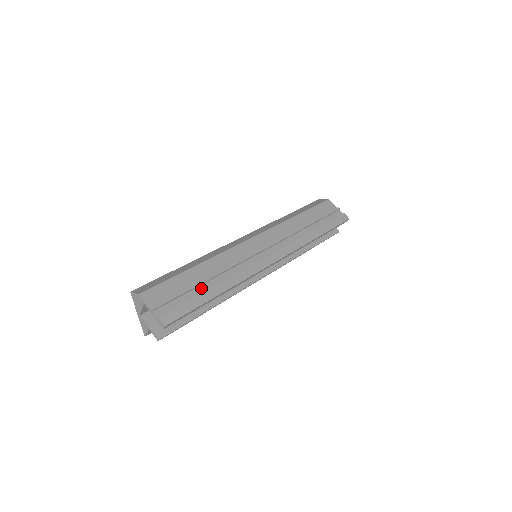
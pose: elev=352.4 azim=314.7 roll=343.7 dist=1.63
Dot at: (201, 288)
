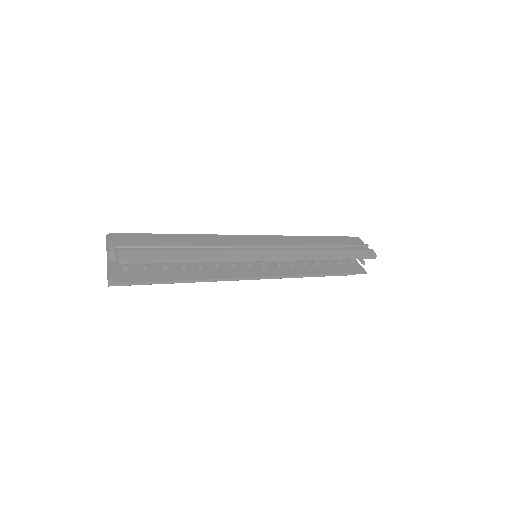
Dot at: (177, 249)
